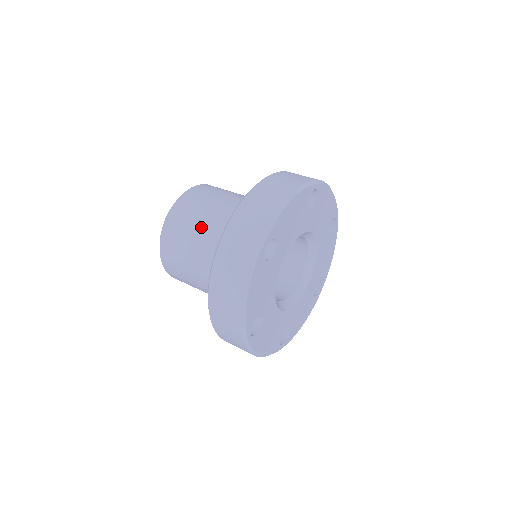
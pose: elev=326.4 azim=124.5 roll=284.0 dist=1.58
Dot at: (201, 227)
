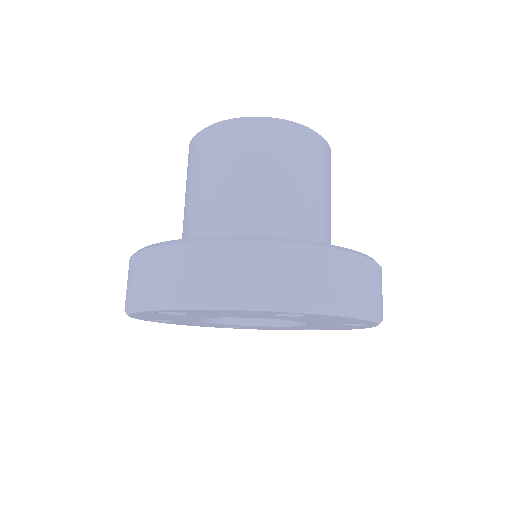
Dot at: (202, 187)
